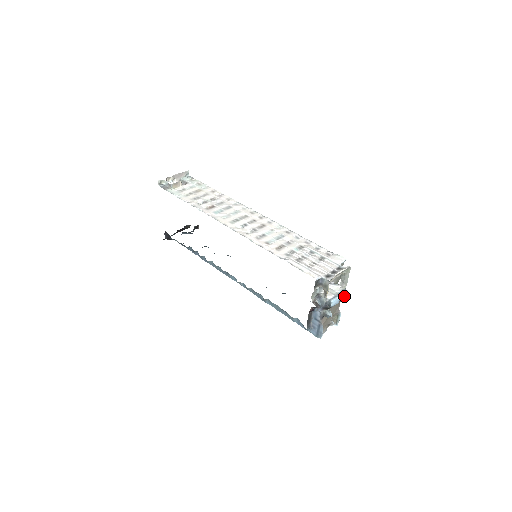
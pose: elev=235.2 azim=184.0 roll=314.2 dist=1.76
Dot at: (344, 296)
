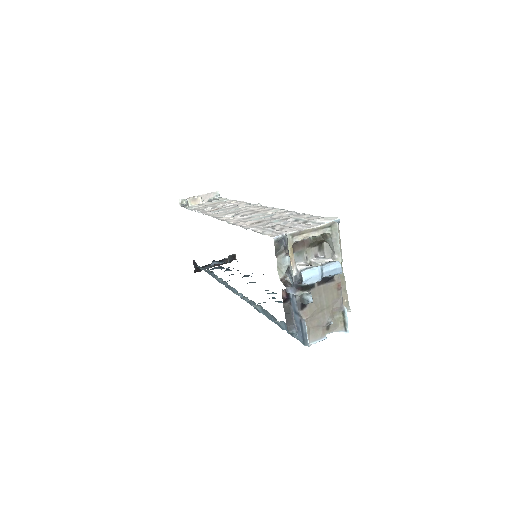
Dot at: (333, 270)
